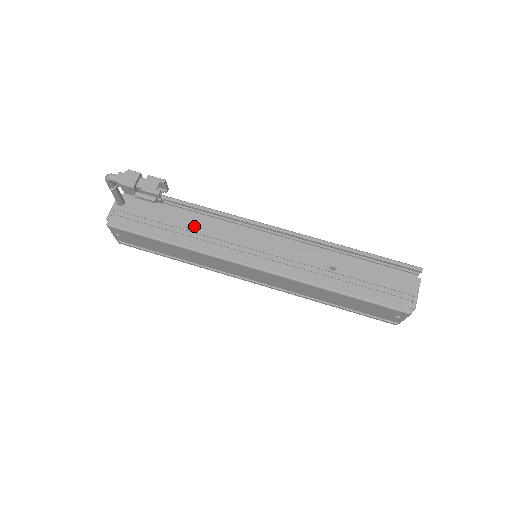
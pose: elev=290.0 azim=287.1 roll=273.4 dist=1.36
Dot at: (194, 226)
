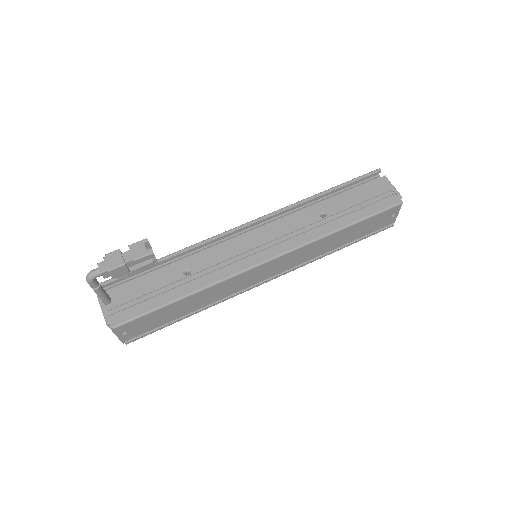
Dot at: (190, 269)
